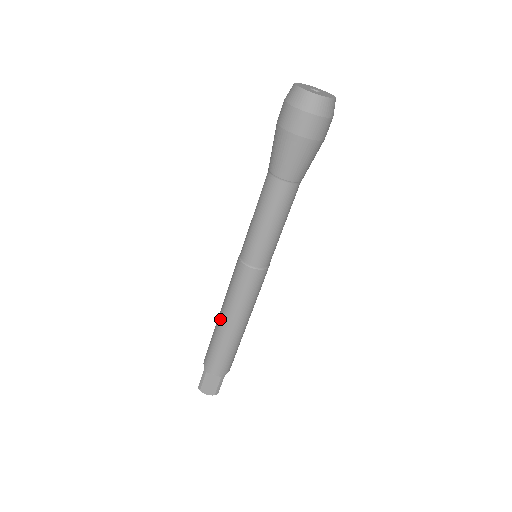
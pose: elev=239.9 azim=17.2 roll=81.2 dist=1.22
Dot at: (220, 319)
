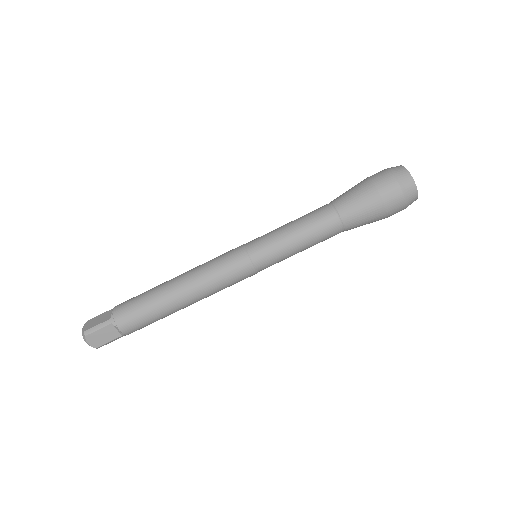
Dot at: (177, 286)
